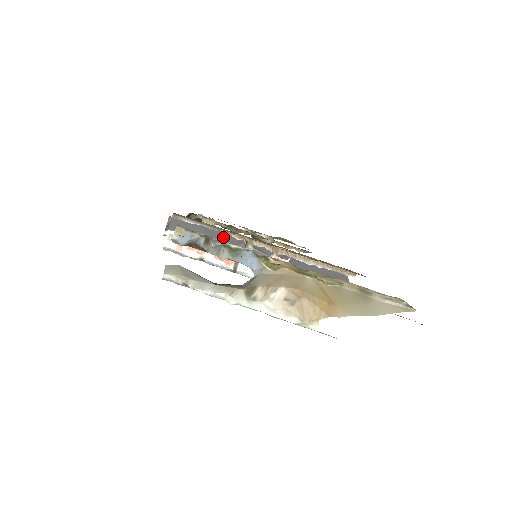
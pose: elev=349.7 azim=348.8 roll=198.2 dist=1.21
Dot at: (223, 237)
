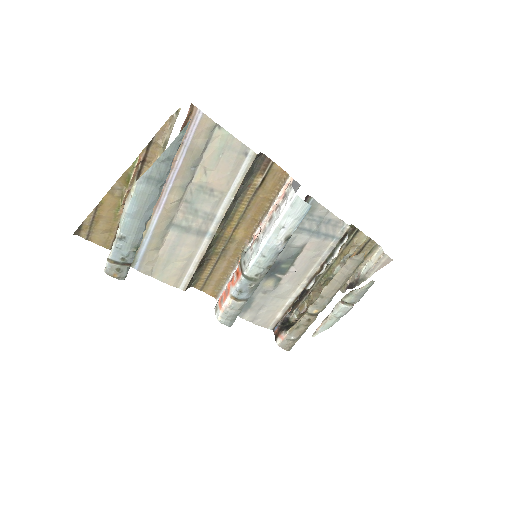
Dot at: occluded
